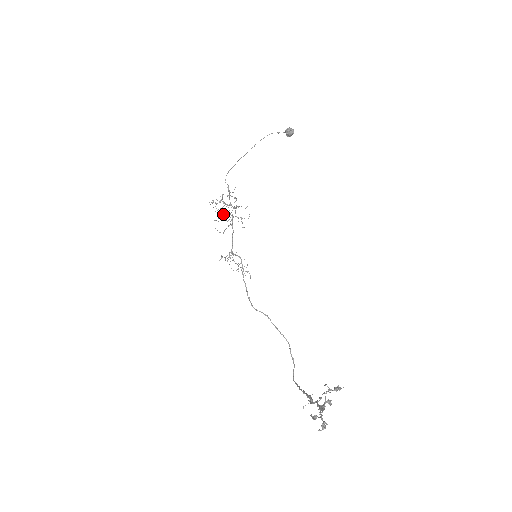
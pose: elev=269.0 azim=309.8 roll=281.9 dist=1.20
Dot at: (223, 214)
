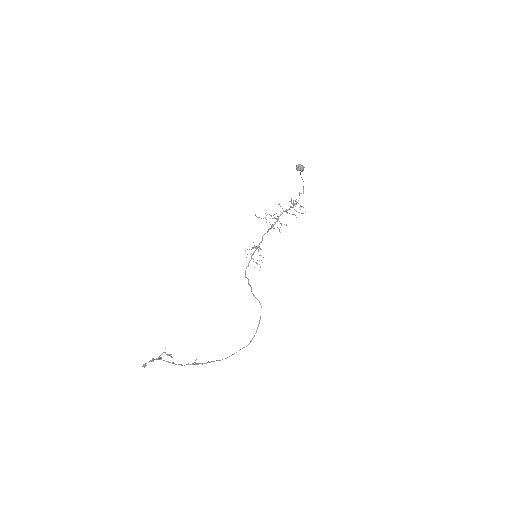
Dot at: (271, 216)
